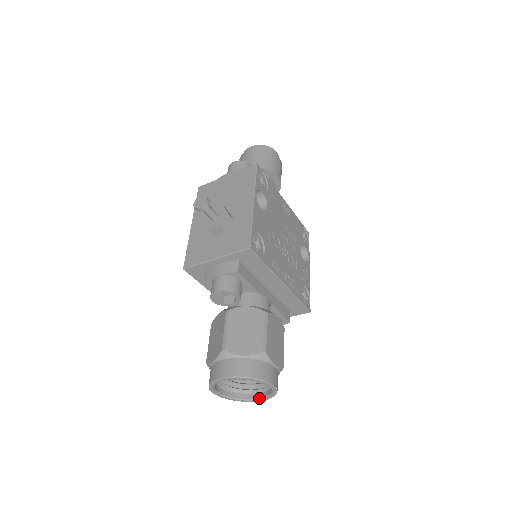
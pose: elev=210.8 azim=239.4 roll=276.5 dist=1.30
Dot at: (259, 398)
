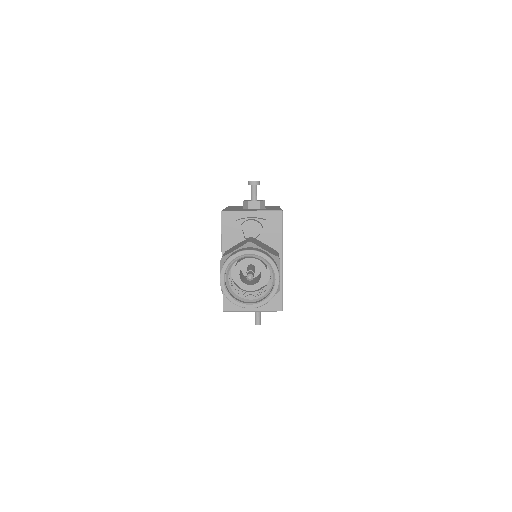
Dot at: (252, 303)
